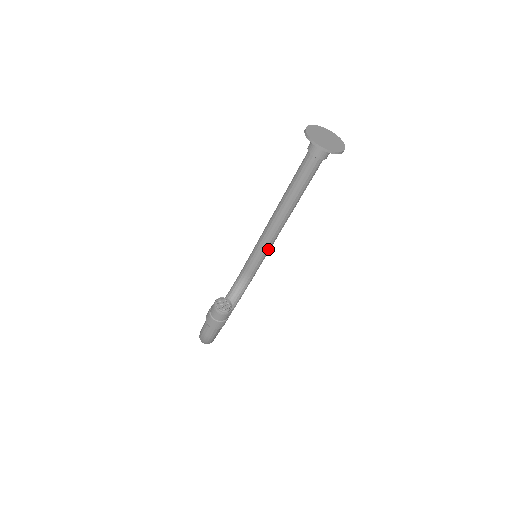
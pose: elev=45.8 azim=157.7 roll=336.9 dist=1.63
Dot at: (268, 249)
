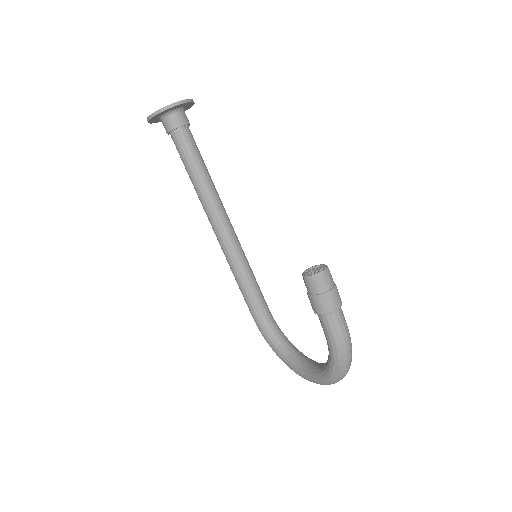
Dot at: (248, 264)
